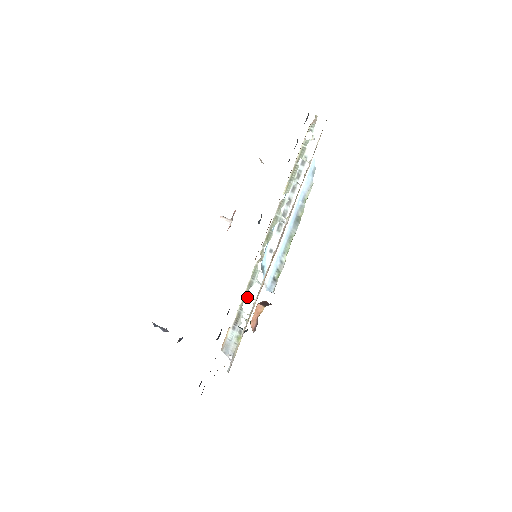
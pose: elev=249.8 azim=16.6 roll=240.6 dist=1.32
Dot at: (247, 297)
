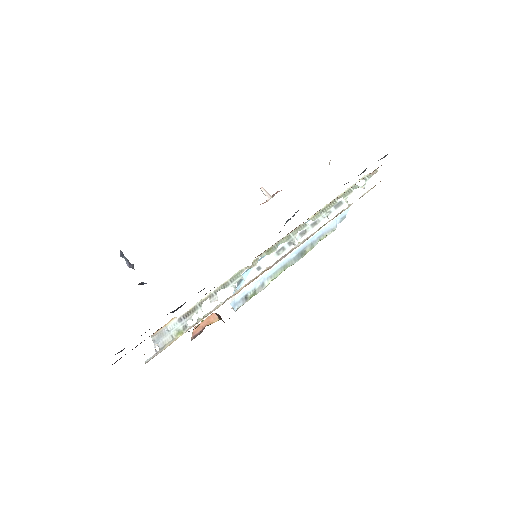
Dot at: (214, 296)
